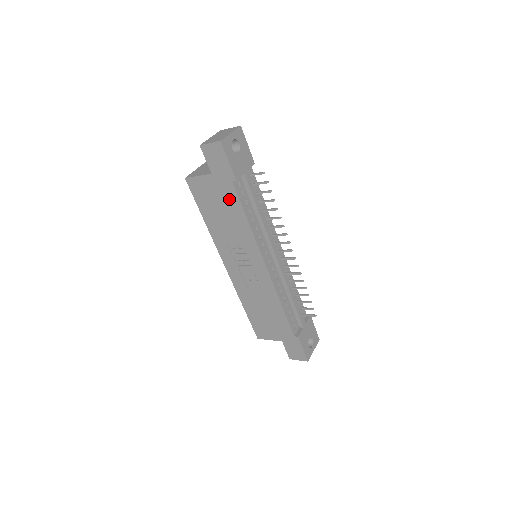
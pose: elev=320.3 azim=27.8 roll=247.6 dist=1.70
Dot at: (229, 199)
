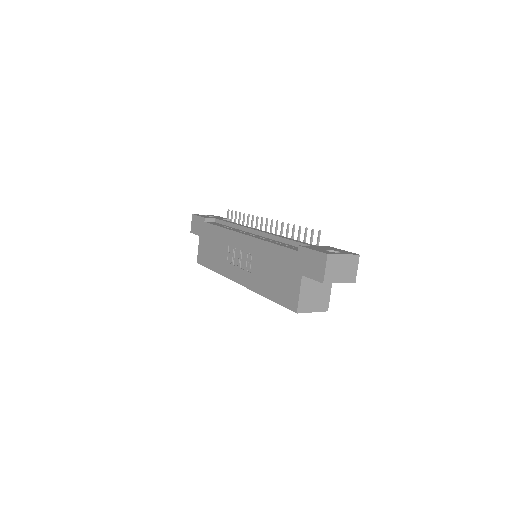
Dot at: (210, 233)
